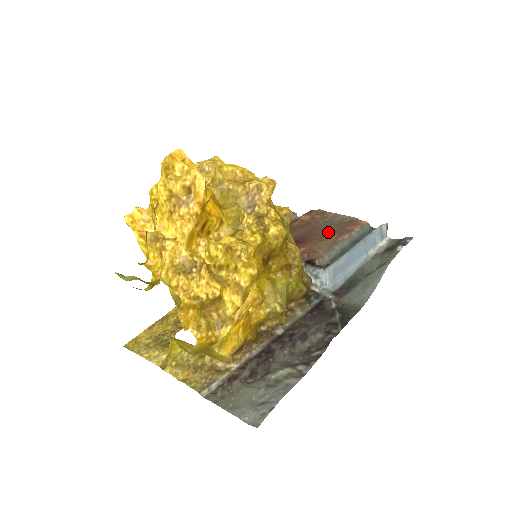
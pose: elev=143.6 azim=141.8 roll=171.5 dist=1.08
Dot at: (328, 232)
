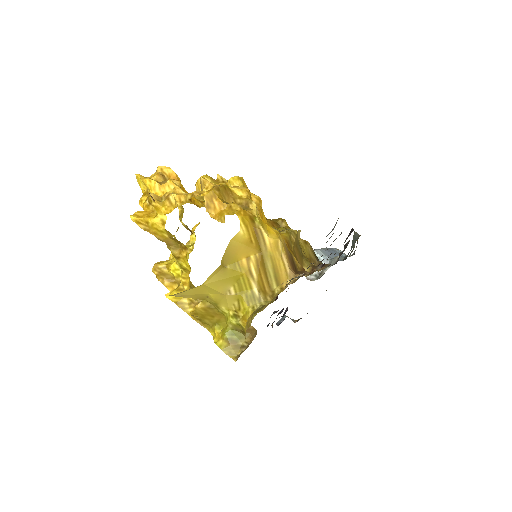
Dot at: occluded
